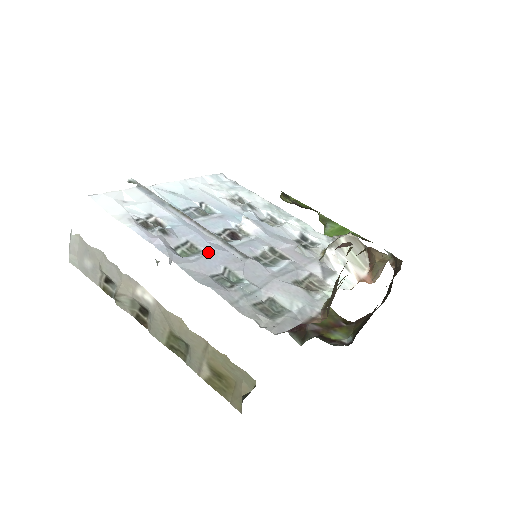
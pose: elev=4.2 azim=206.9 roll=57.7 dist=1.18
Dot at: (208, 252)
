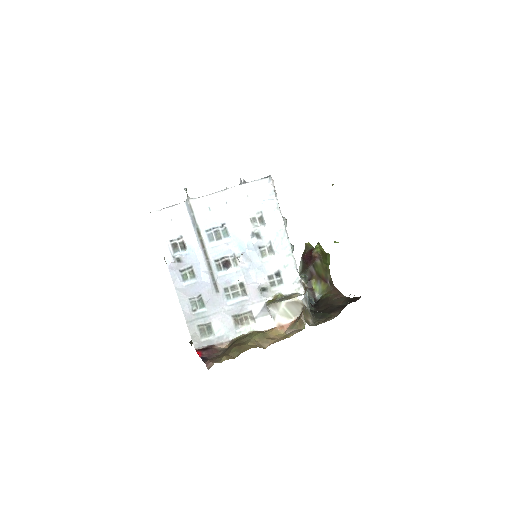
Dot at: (196, 282)
